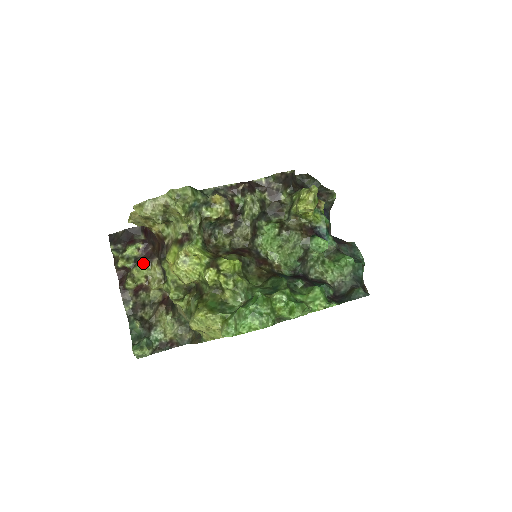
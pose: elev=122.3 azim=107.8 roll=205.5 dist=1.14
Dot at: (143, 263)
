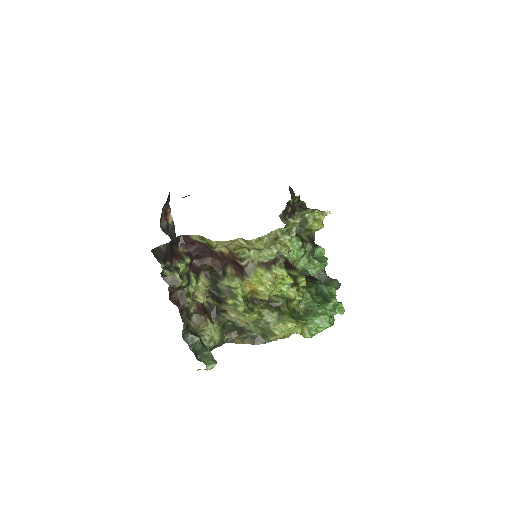
Dot at: (195, 279)
